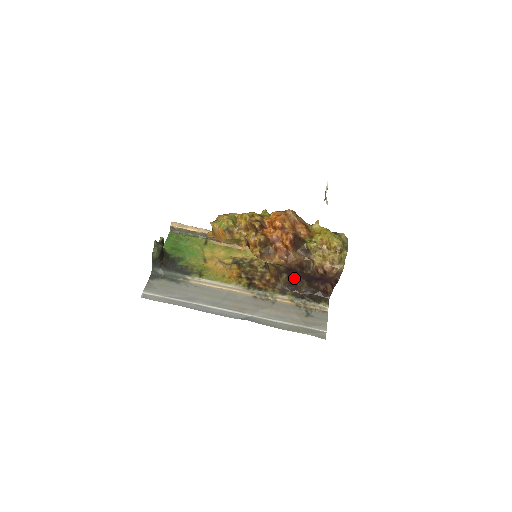
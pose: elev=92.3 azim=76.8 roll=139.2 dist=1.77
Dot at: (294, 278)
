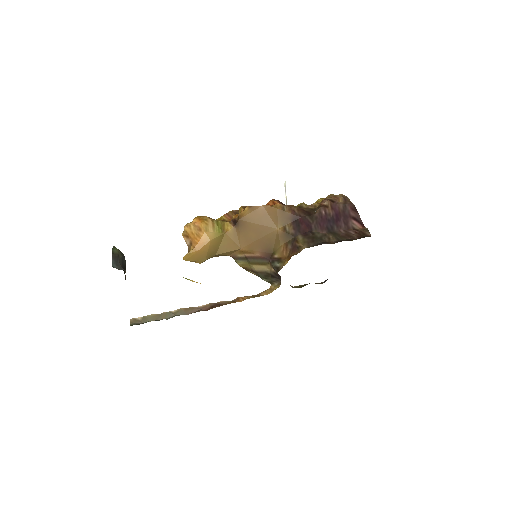
Dot at: (312, 233)
